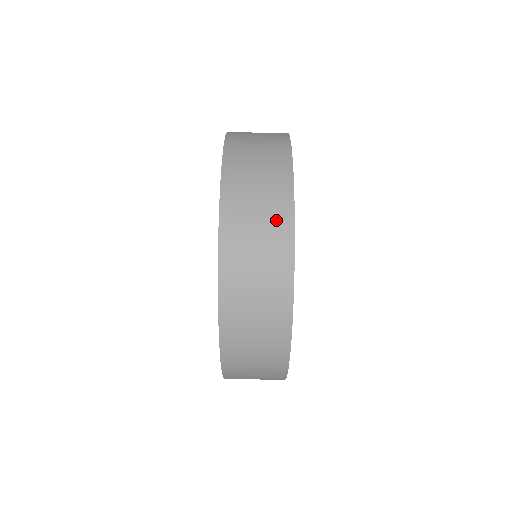
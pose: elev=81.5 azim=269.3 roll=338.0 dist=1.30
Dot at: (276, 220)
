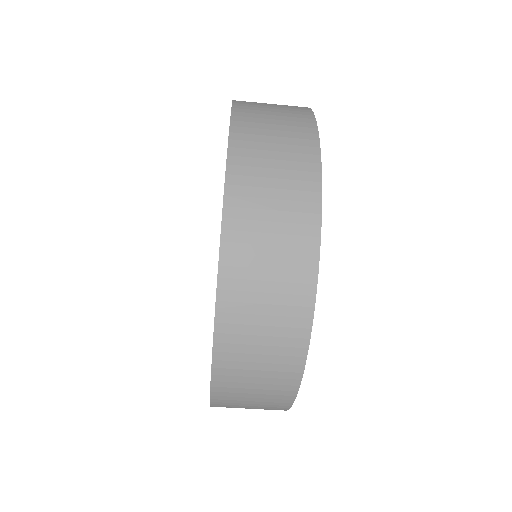
Dot at: (274, 401)
